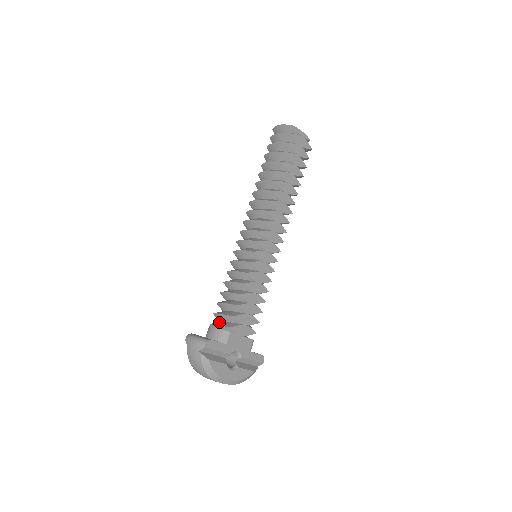
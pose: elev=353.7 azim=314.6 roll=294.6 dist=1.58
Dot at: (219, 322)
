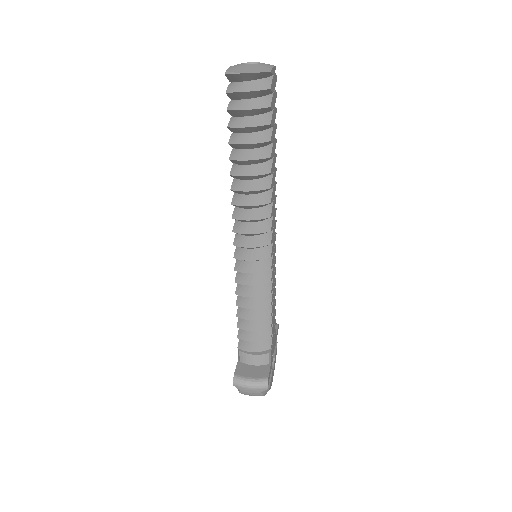
Dot at: (251, 344)
